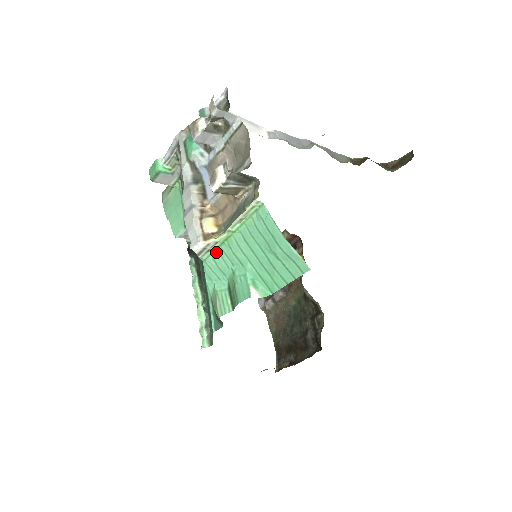
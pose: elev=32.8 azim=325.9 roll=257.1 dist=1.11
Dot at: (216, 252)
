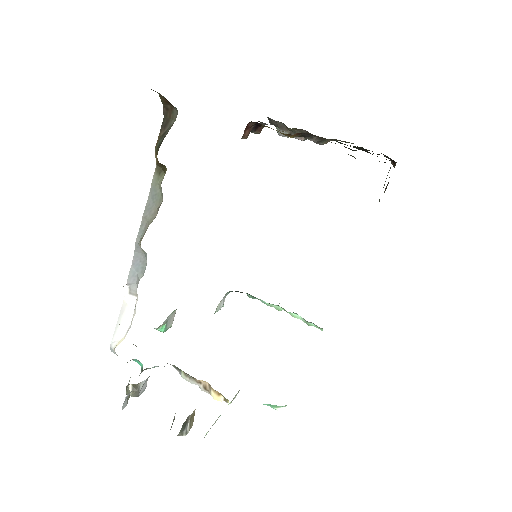
Dot at: occluded
